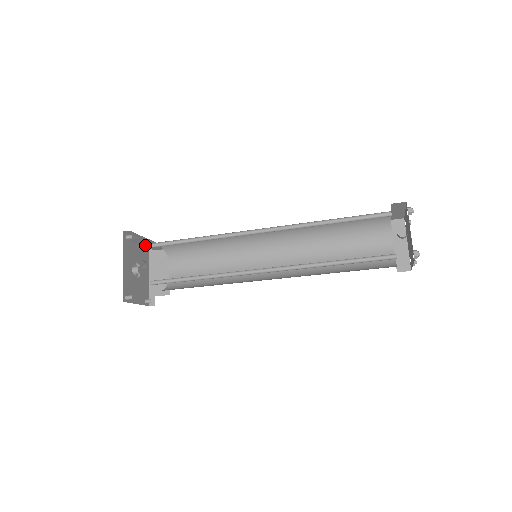
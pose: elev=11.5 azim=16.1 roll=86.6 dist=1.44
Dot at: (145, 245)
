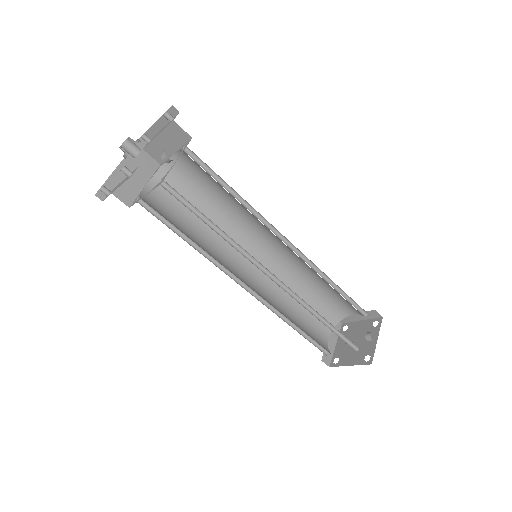
Dot at: (159, 138)
